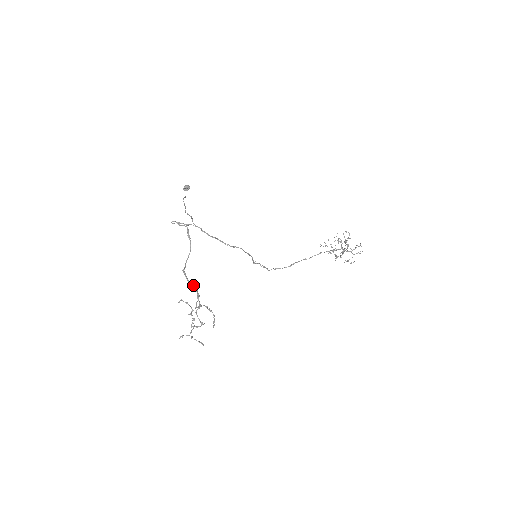
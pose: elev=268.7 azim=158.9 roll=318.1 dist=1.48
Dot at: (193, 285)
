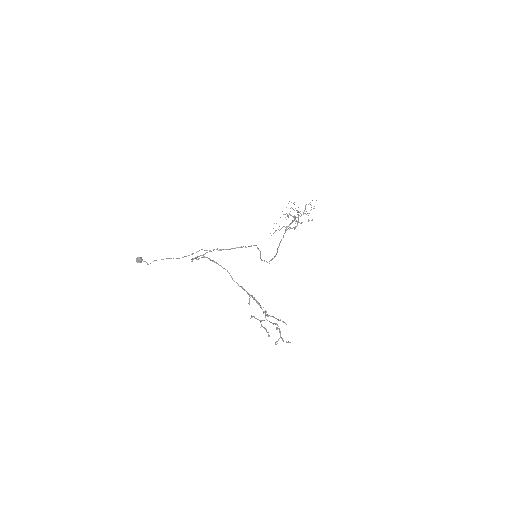
Dot at: (250, 295)
